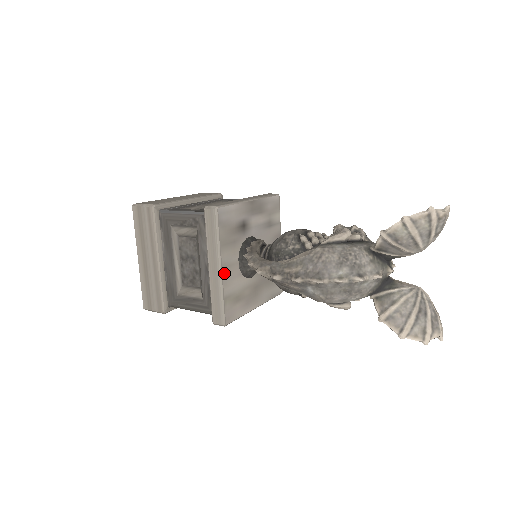
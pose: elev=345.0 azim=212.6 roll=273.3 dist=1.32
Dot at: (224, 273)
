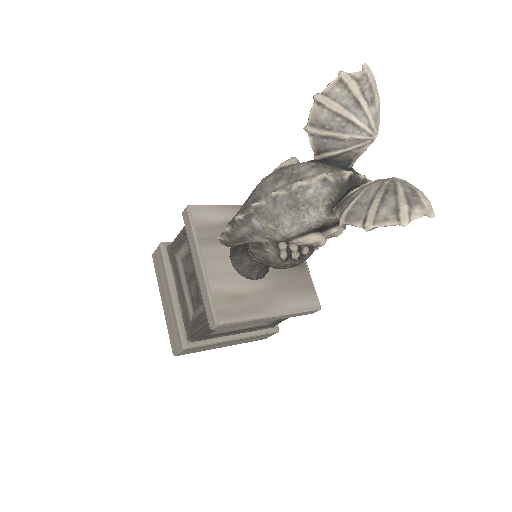
Dot at: (208, 267)
